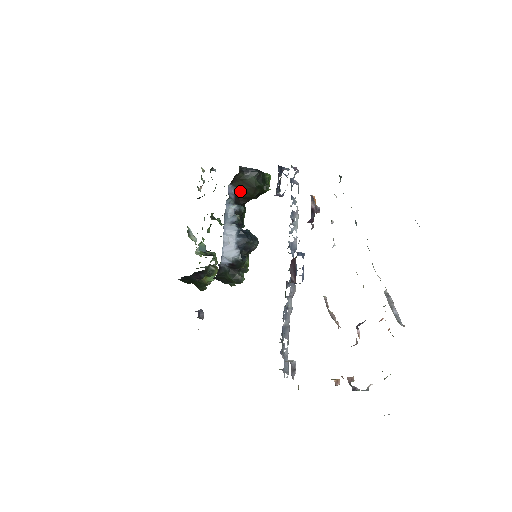
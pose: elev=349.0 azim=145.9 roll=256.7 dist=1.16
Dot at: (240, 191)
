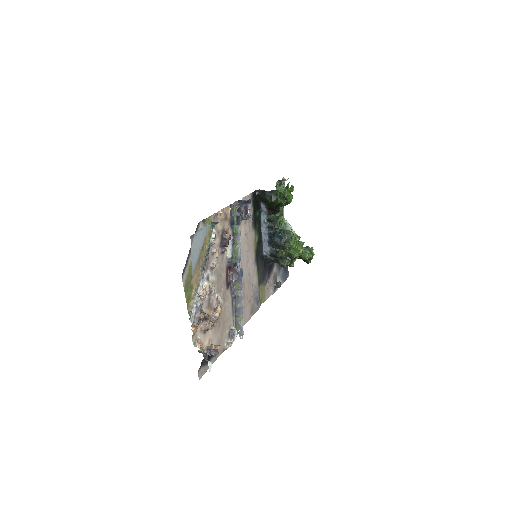
Dot at: (267, 205)
